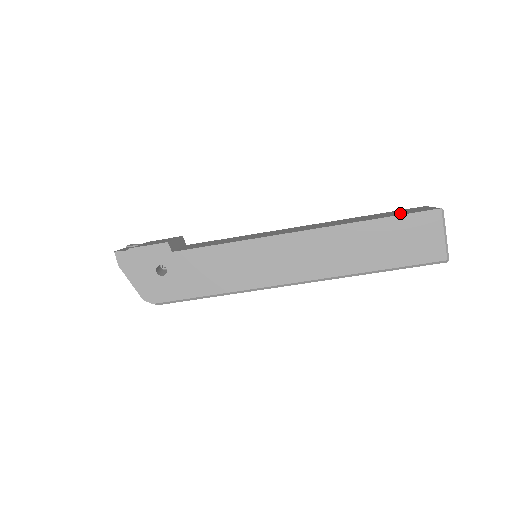
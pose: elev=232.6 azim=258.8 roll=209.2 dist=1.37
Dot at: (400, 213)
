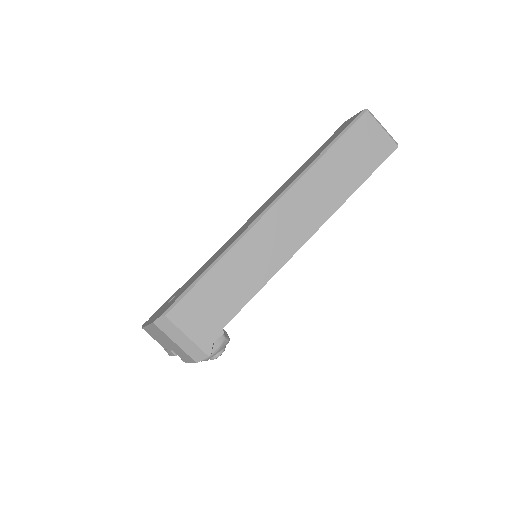
Dot at: occluded
